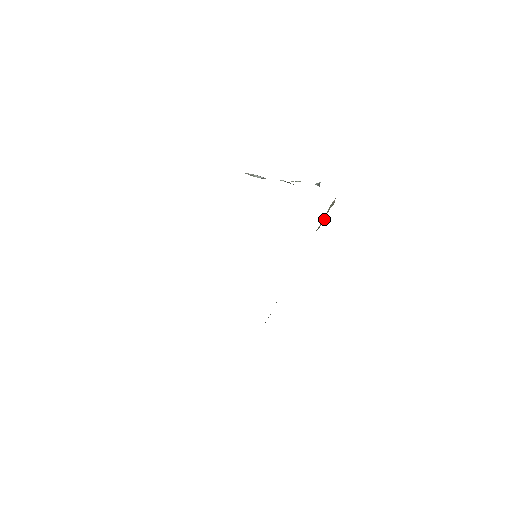
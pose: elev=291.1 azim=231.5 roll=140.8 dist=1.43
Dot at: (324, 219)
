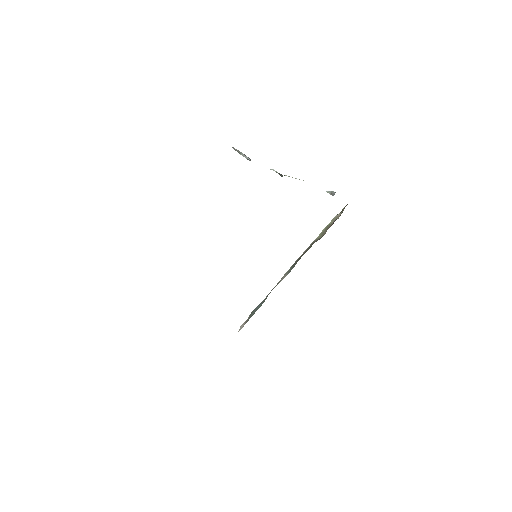
Dot at: (326, 231)
